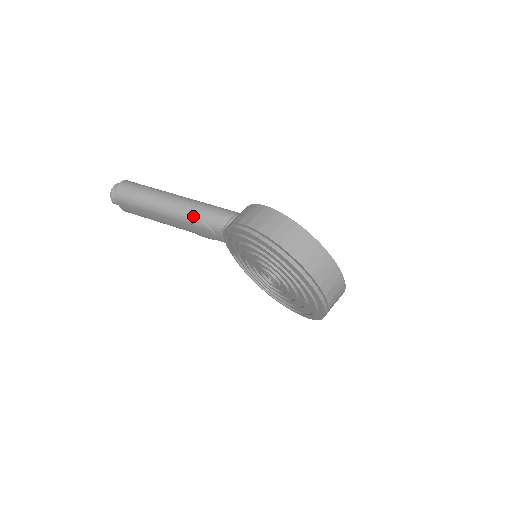
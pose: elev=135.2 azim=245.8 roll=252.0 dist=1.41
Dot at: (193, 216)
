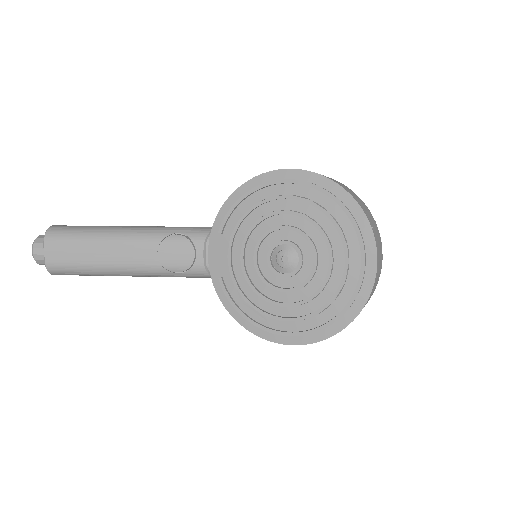
Dot at: (165, 231)
